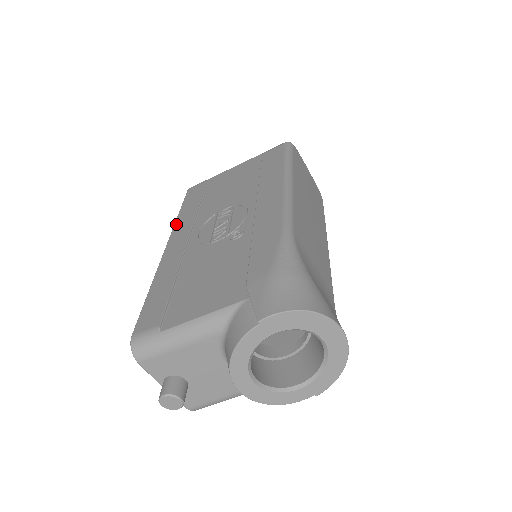
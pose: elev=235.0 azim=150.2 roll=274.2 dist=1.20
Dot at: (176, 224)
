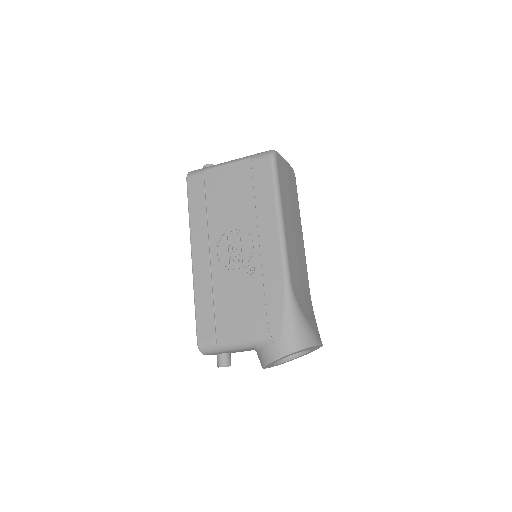
Dot at: (192, 230)
